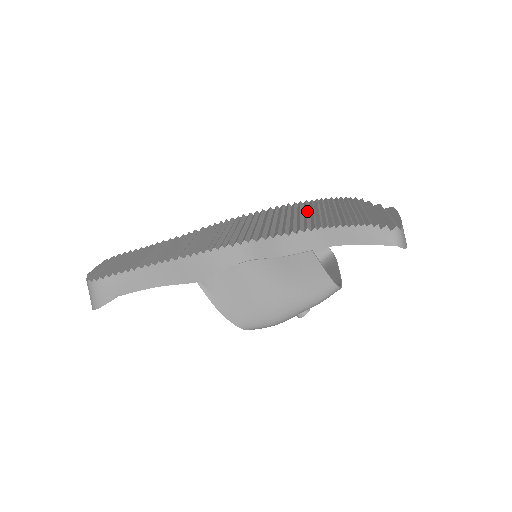
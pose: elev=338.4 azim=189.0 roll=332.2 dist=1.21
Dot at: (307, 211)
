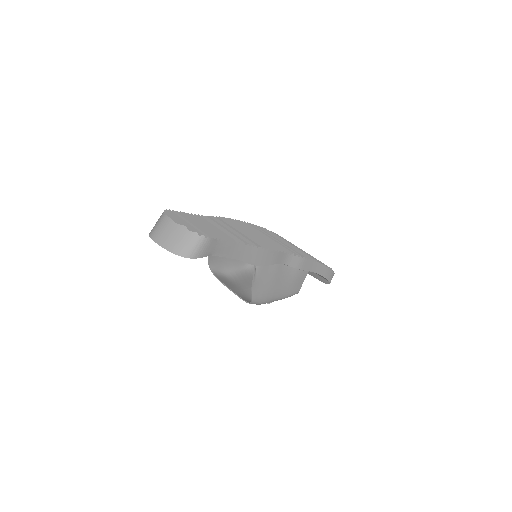
Dot at: occluded
